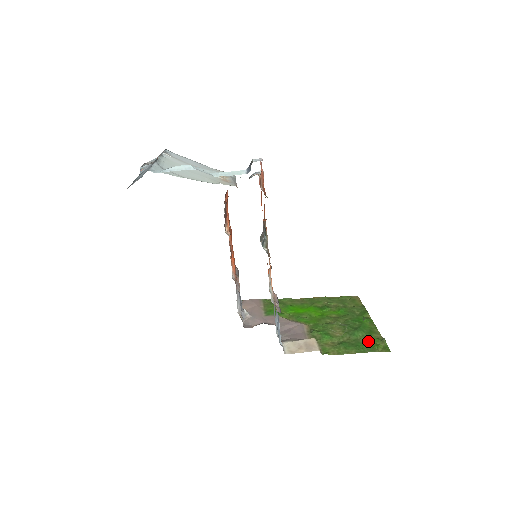
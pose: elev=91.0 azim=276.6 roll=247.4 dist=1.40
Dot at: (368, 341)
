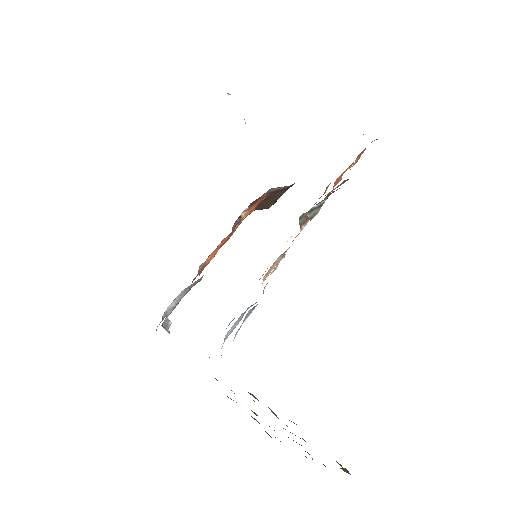
Dot at: occluded
